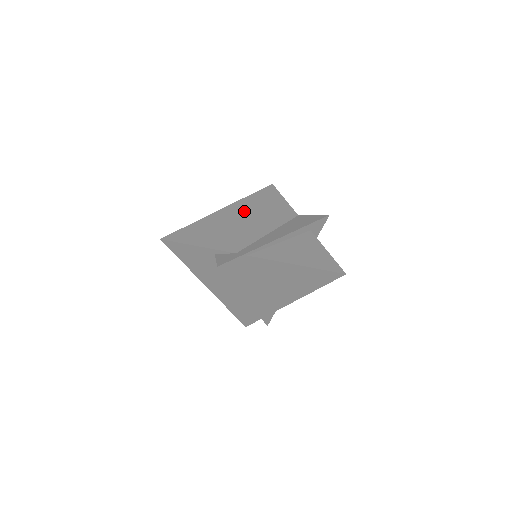
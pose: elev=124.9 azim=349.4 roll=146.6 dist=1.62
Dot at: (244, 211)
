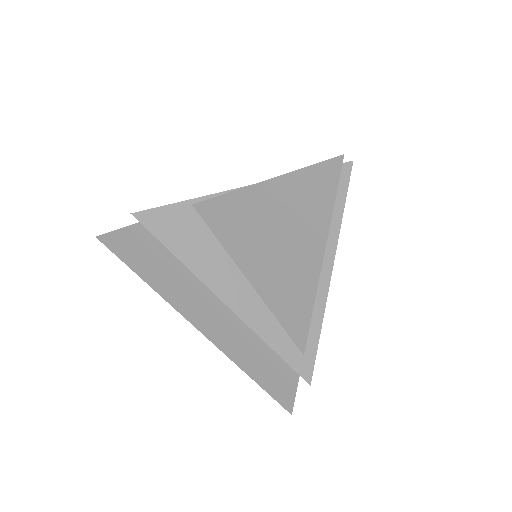
Dot at: occluded
